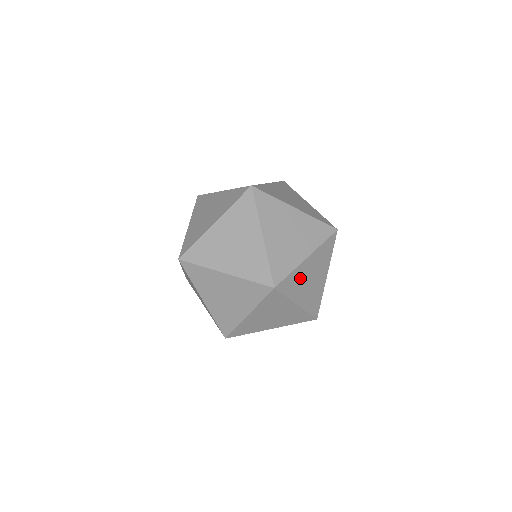
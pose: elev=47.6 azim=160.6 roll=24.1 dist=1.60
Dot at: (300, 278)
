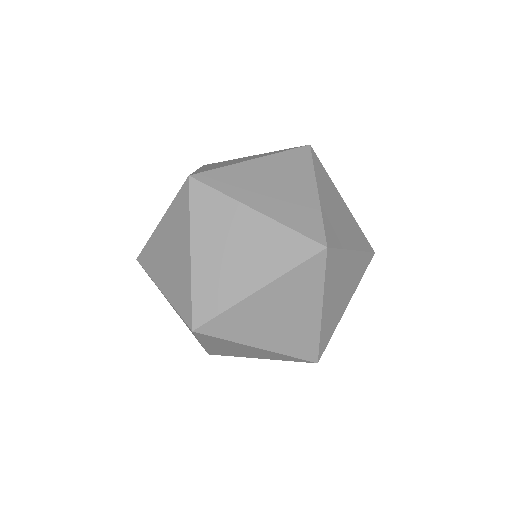
Dot at: (251, 317)
